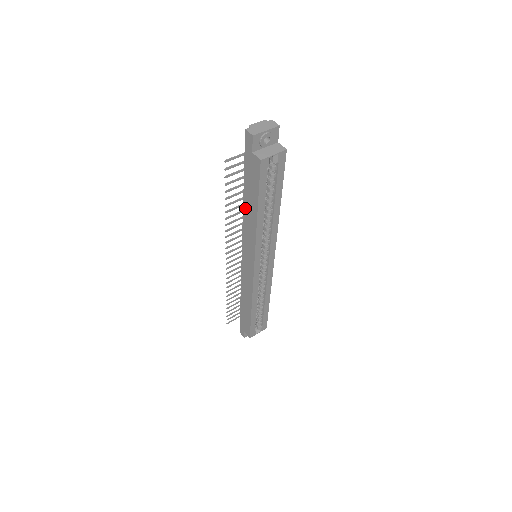
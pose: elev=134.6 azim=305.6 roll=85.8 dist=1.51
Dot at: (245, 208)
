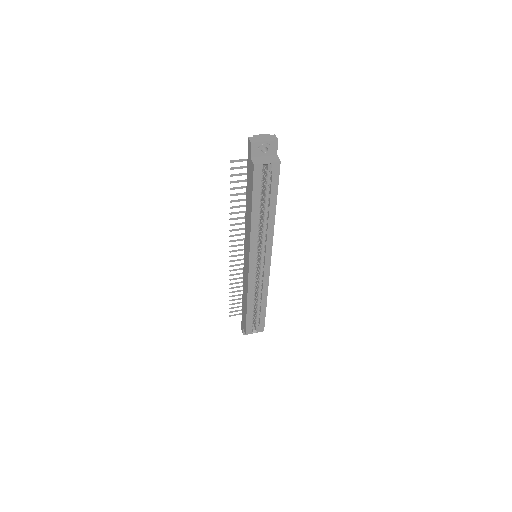
Dot at: (246, 208)
